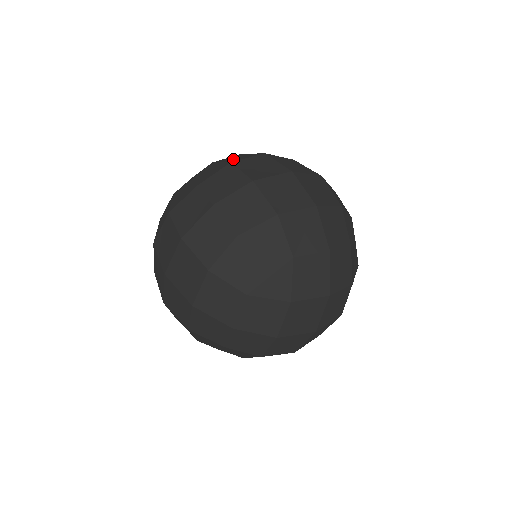
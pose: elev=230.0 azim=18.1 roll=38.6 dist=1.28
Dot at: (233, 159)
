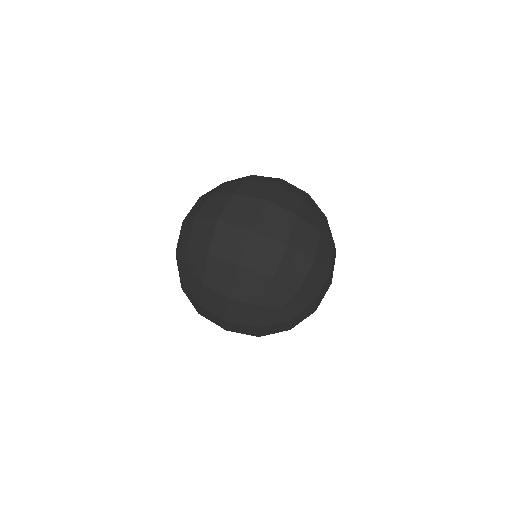
Dot at: occluded
